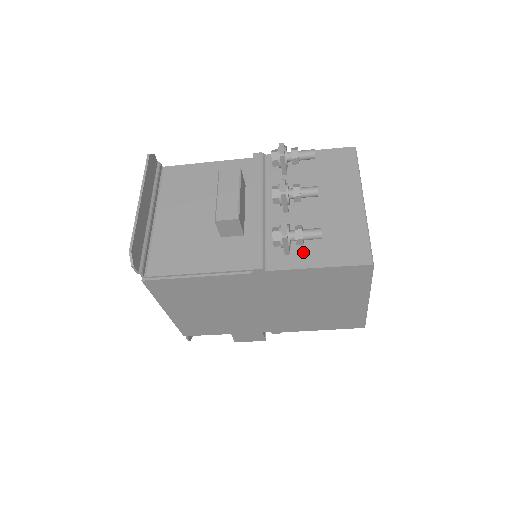
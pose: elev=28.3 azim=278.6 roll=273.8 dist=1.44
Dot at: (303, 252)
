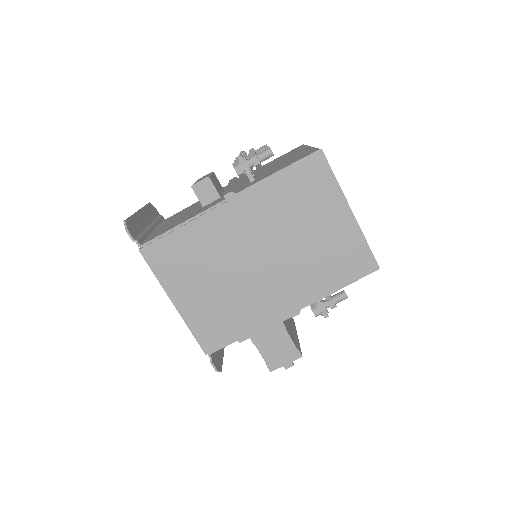
Dot at: (265, 175)
